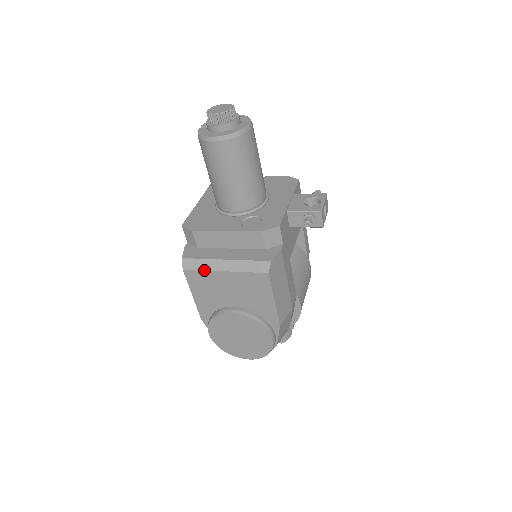
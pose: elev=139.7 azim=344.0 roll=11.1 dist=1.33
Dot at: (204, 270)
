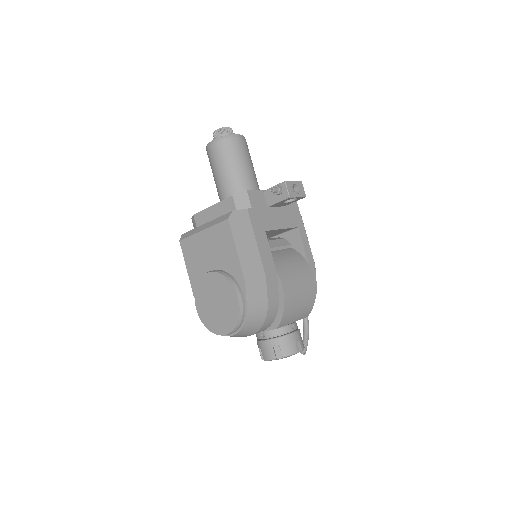
Dot at: (191, 235)
